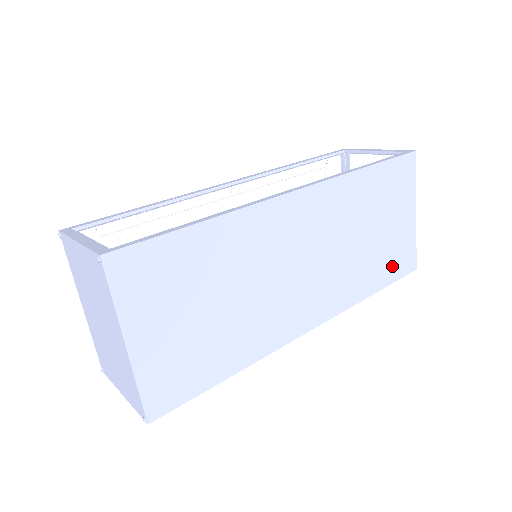
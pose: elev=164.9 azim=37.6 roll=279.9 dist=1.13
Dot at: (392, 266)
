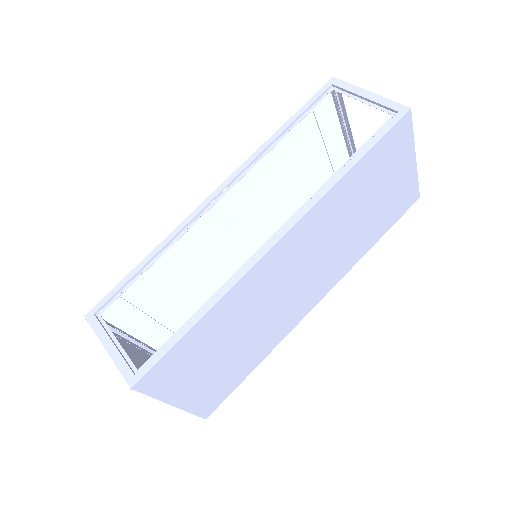
Dot at: (391, 214)
